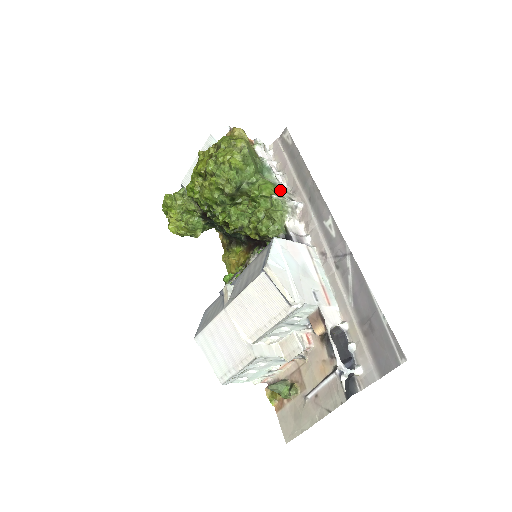
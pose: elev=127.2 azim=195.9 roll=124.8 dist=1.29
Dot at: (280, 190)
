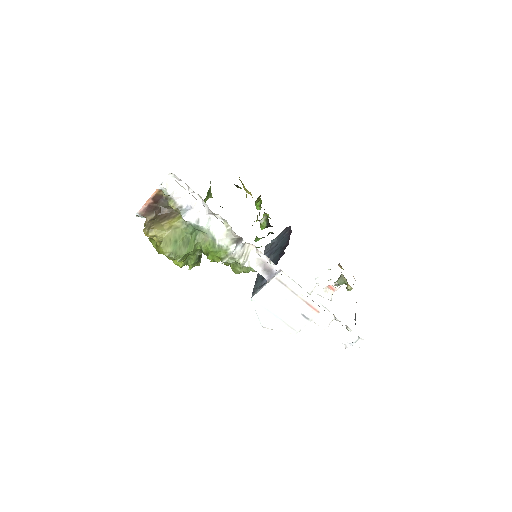
Dot at: (221, 244)
